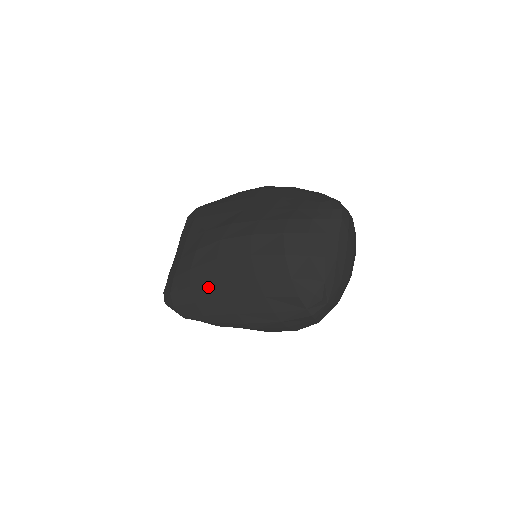
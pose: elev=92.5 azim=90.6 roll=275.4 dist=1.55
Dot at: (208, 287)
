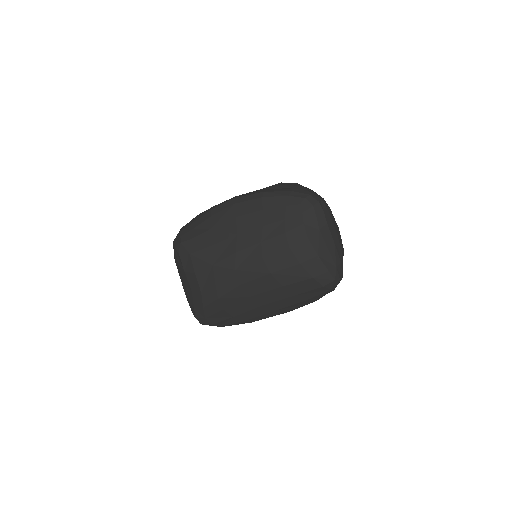
Dot at: (241, 305)
